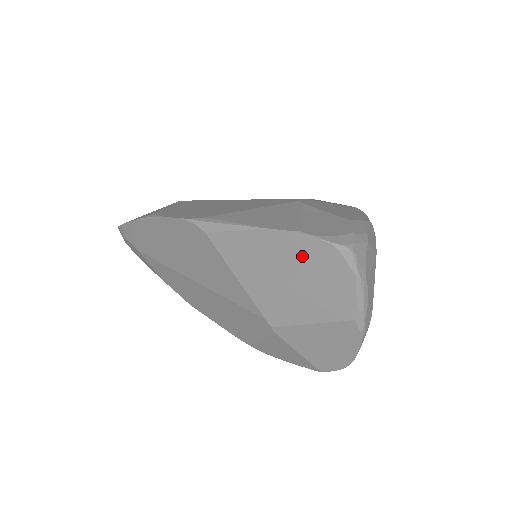
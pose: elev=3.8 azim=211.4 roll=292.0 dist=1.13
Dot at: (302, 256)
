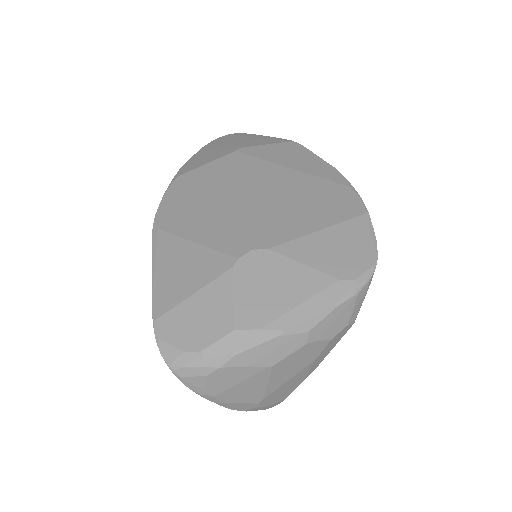
Dot at: occluded
